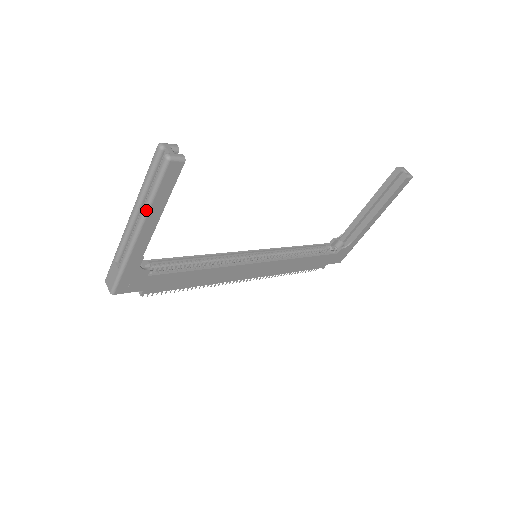
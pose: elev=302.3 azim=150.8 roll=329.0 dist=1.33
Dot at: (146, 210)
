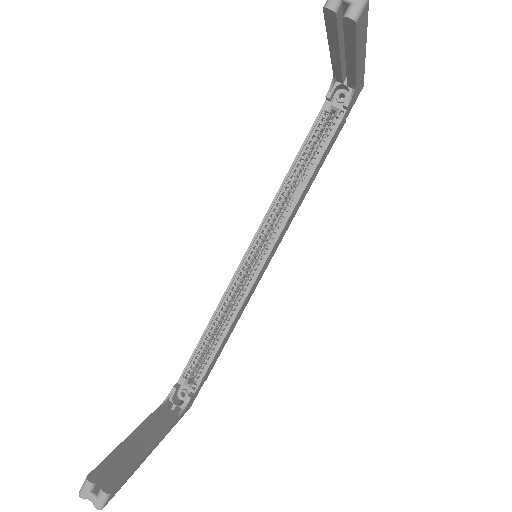
Dot at: occluded
